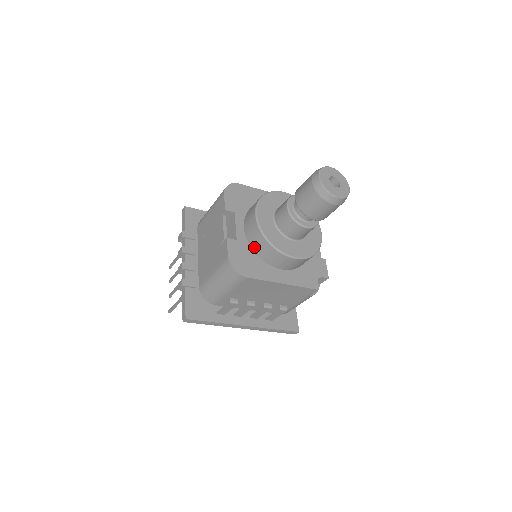
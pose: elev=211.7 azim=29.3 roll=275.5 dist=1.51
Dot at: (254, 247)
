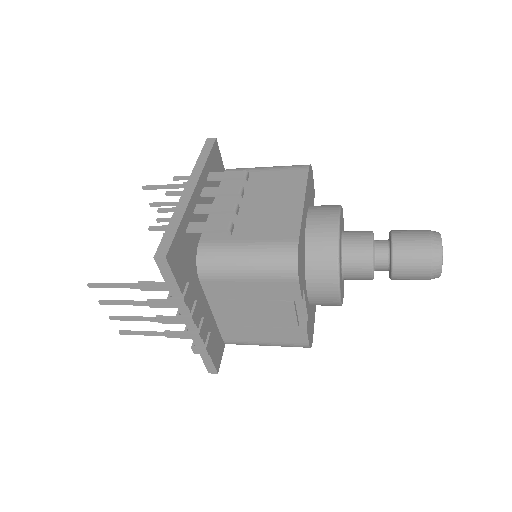
Dot at: occluded
